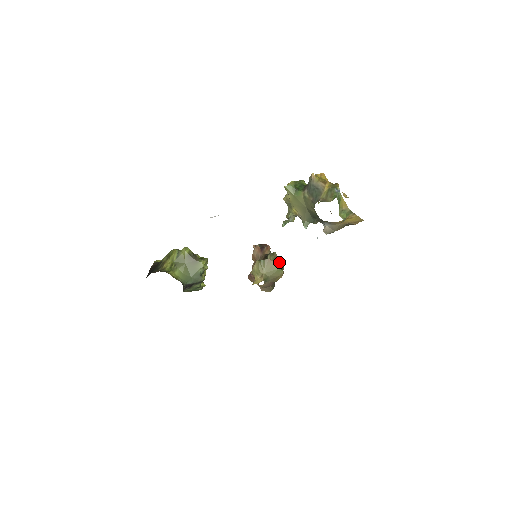
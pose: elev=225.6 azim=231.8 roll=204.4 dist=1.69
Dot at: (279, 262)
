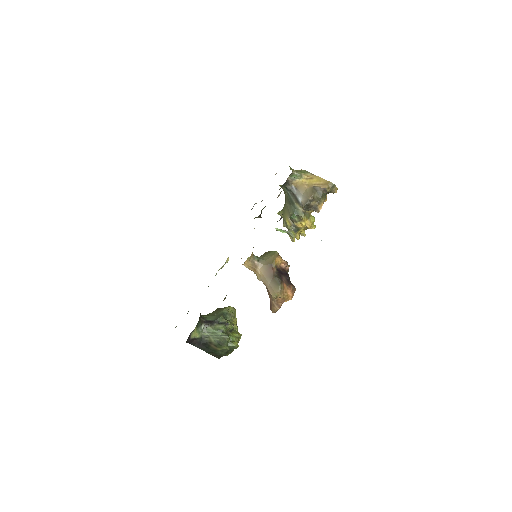
Dot at: occluded
